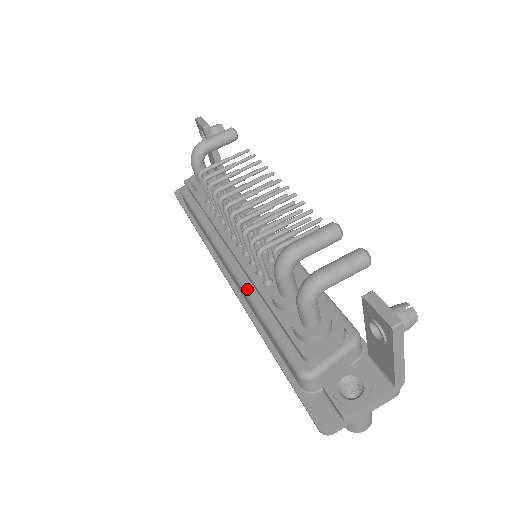
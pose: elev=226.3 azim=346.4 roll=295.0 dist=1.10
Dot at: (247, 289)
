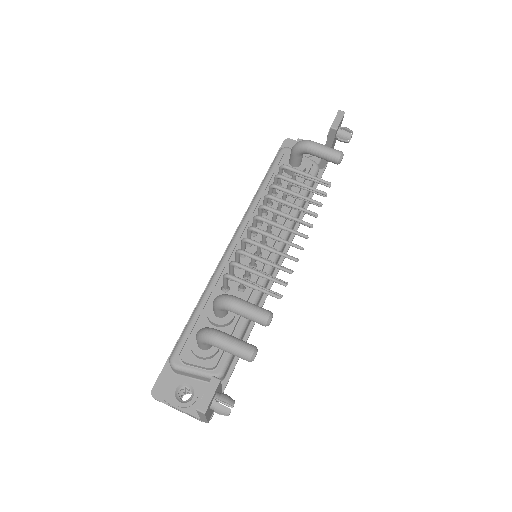
Dot at: (214, 277)
